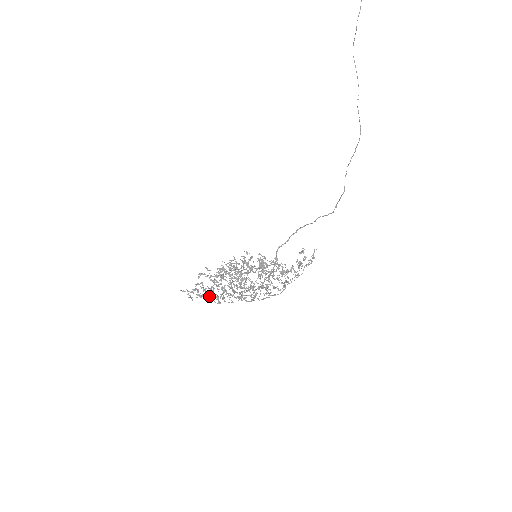
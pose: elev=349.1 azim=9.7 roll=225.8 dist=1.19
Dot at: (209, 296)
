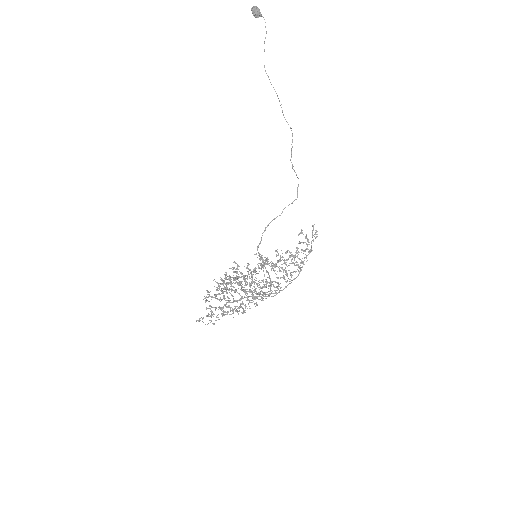
Dot at: (232, 310)
